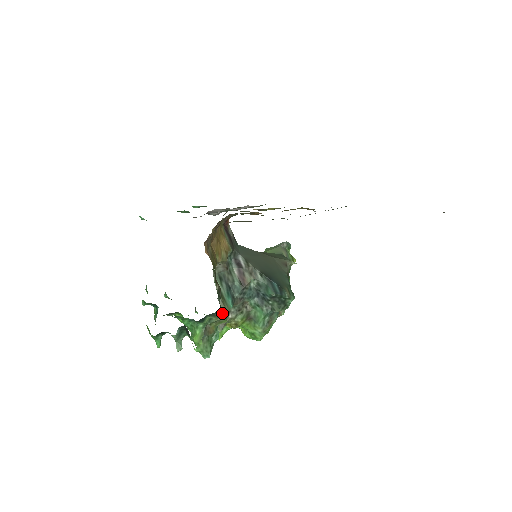
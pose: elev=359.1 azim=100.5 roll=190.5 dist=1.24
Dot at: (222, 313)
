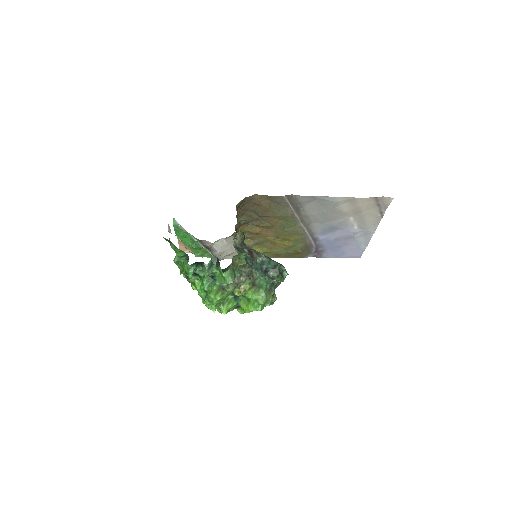
Dot at: occluded
